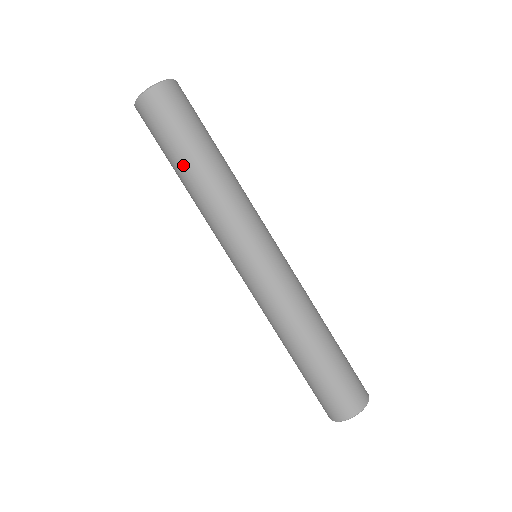
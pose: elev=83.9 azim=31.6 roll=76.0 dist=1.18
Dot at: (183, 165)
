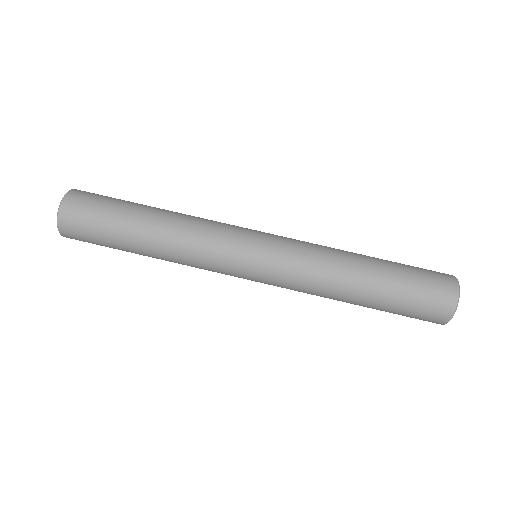
Dot at: (136, 231)
